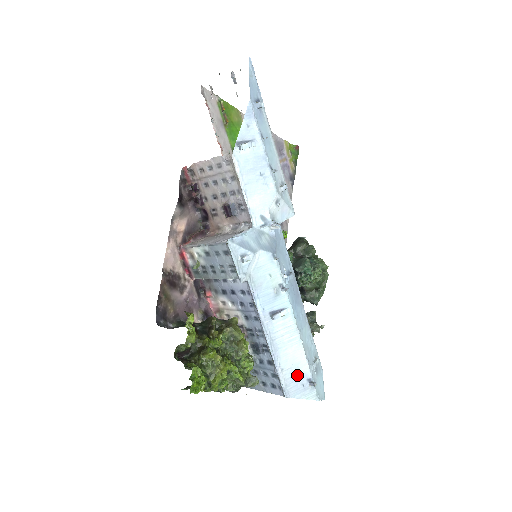
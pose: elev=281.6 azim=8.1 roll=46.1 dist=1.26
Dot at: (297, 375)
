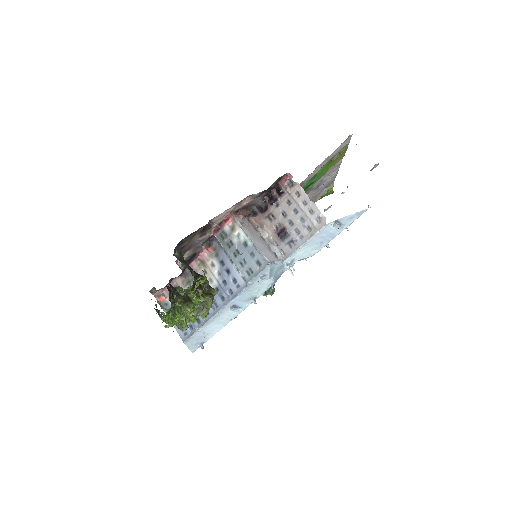
Dot at: (202, 337)
